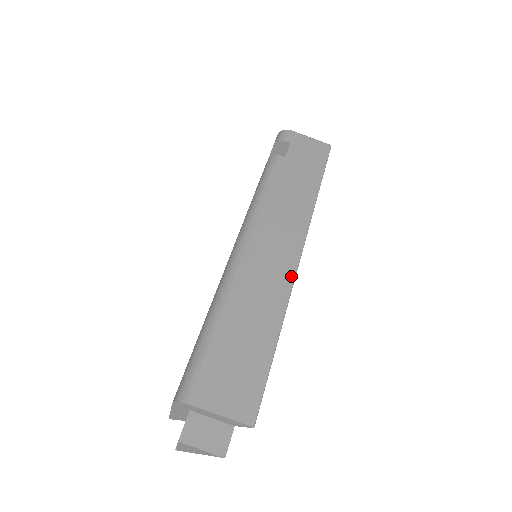
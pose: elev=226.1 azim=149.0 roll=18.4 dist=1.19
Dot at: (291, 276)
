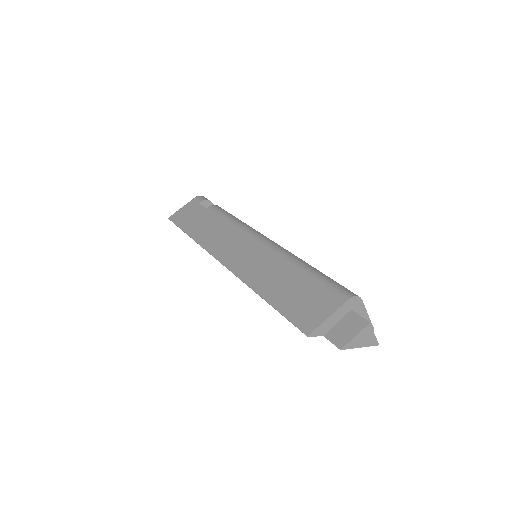
Dot at: occluded
